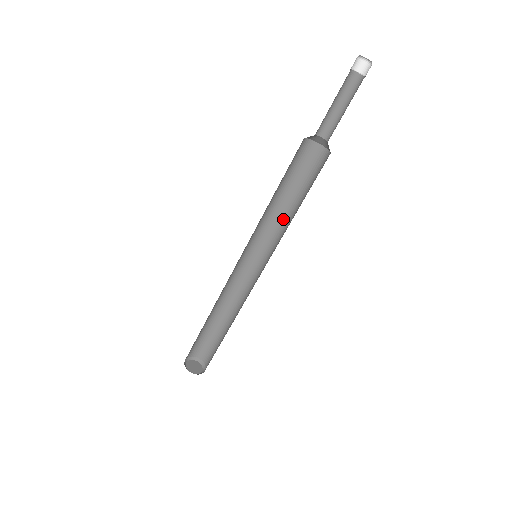
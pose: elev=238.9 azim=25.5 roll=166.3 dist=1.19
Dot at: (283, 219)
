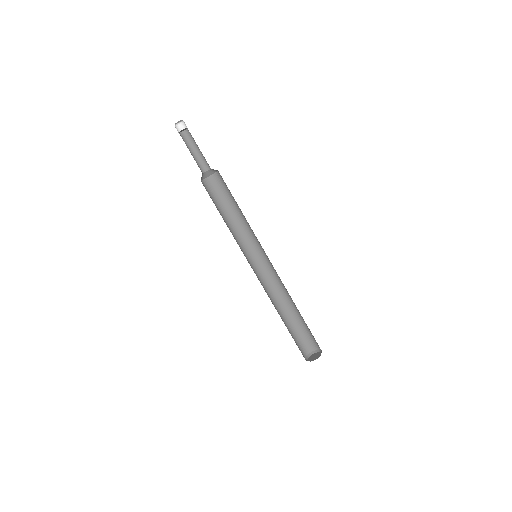
Dot at: (248, 223)
